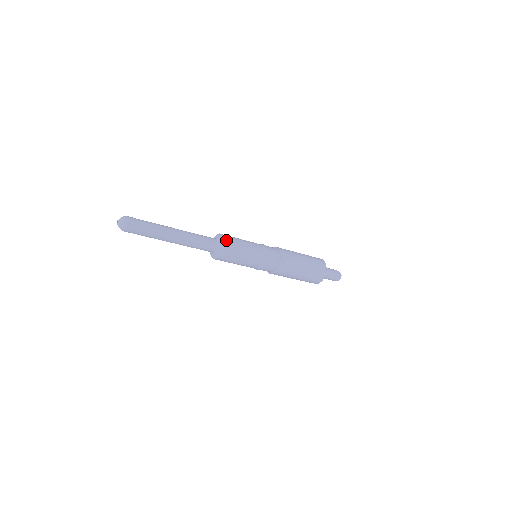
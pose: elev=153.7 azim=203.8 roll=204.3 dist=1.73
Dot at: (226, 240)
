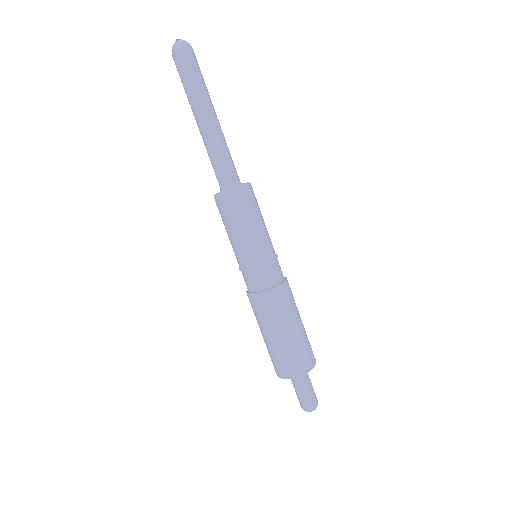
Dot at: (245, 191)
